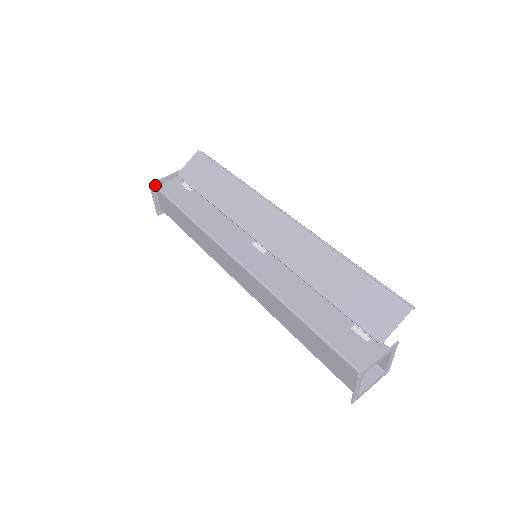
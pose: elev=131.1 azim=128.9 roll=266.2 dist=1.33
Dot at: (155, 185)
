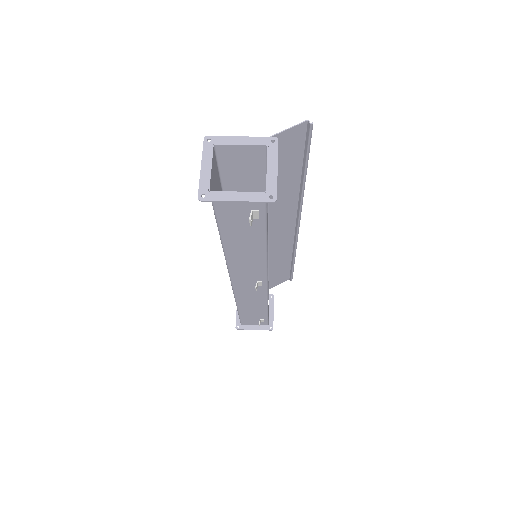
Dot at: occluded
